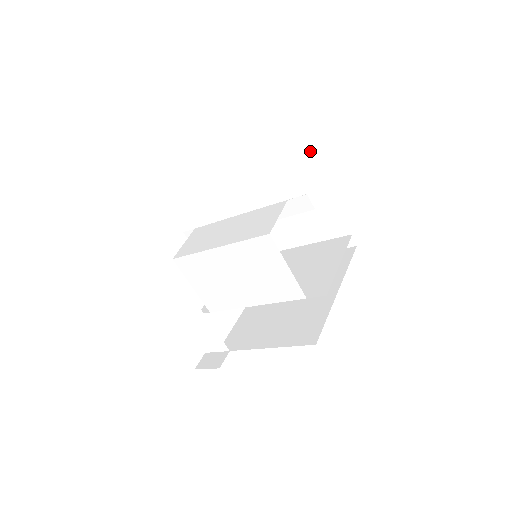
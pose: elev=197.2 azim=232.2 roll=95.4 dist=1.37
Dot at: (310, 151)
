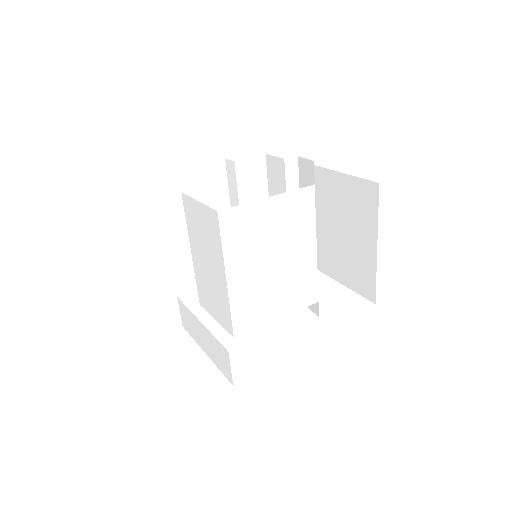
Dot at: occluded
